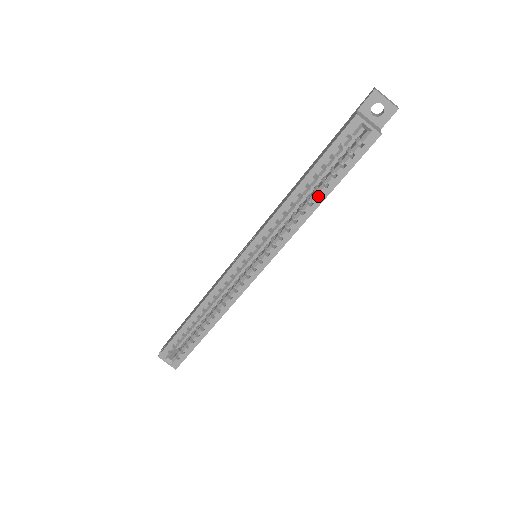
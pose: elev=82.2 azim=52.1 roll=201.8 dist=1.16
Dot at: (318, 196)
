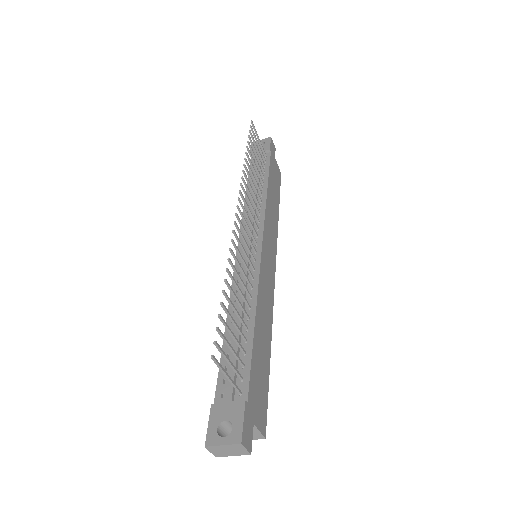
Dot at: occluded
